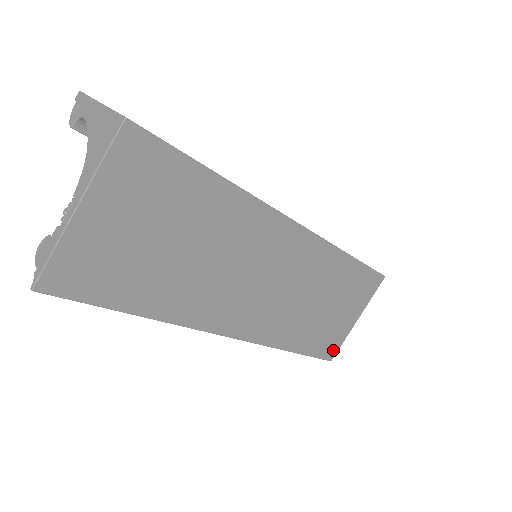
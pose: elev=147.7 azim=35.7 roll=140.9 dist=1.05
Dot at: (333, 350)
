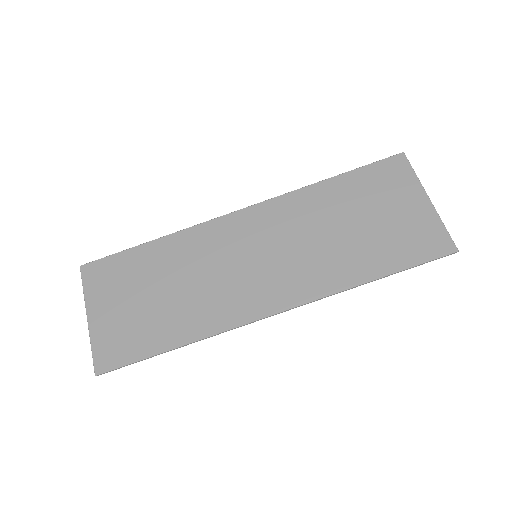
Dot at: (441, 241)
